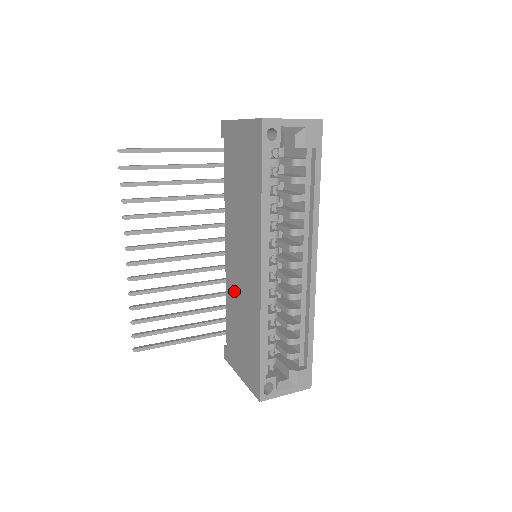
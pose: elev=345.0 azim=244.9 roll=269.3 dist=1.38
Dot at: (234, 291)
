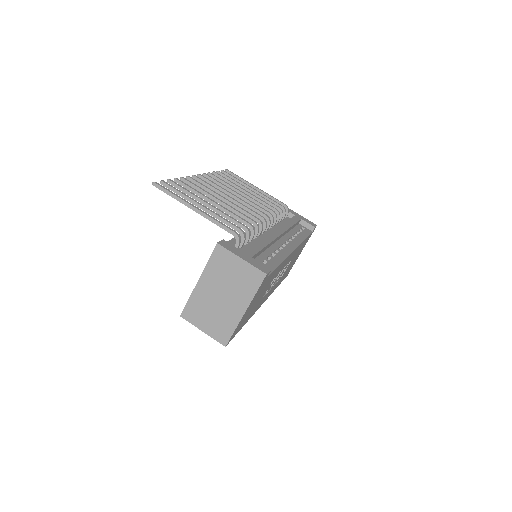
Dot at: occluded
